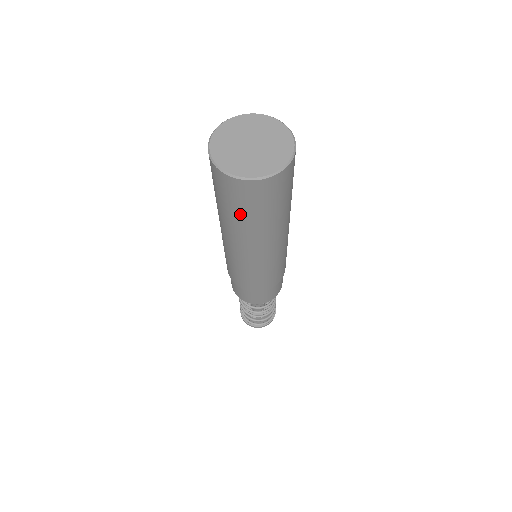
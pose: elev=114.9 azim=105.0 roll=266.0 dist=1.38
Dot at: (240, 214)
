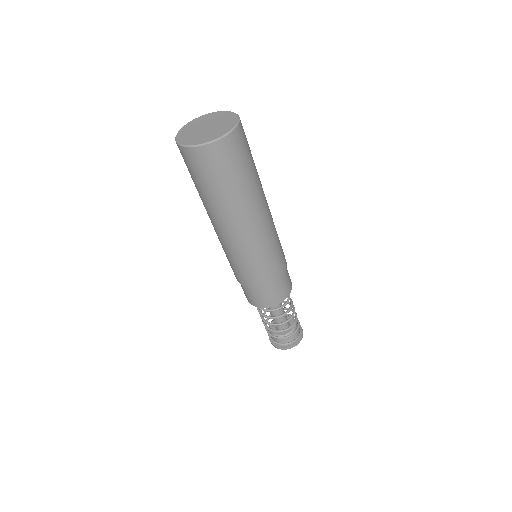
Dot at: (234, 180)
